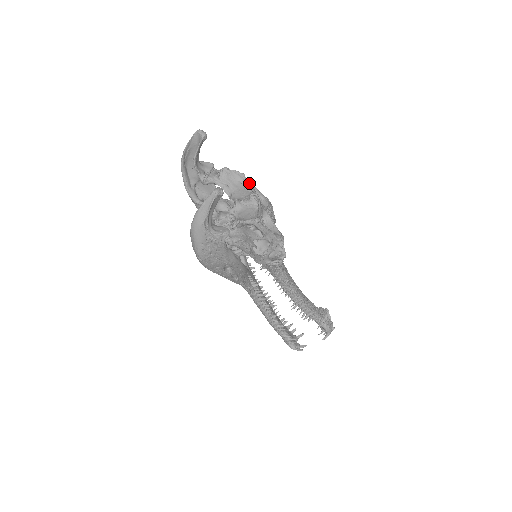
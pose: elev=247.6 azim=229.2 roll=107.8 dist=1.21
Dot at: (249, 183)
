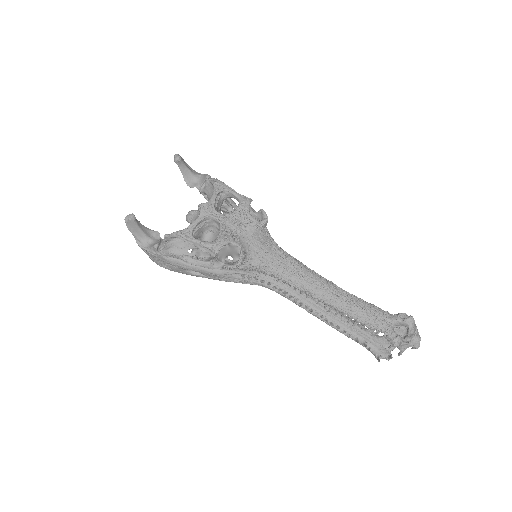
Dot at: (213, 192)
